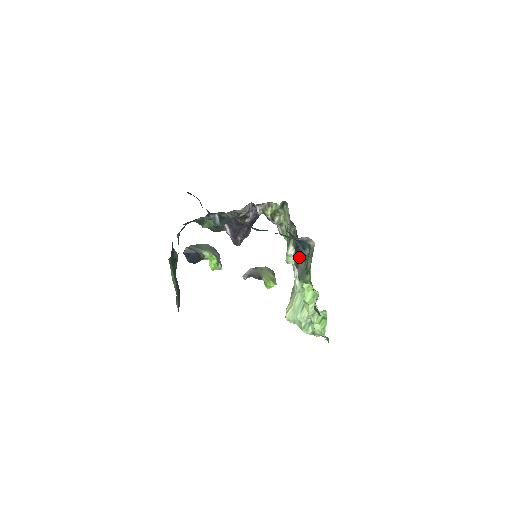
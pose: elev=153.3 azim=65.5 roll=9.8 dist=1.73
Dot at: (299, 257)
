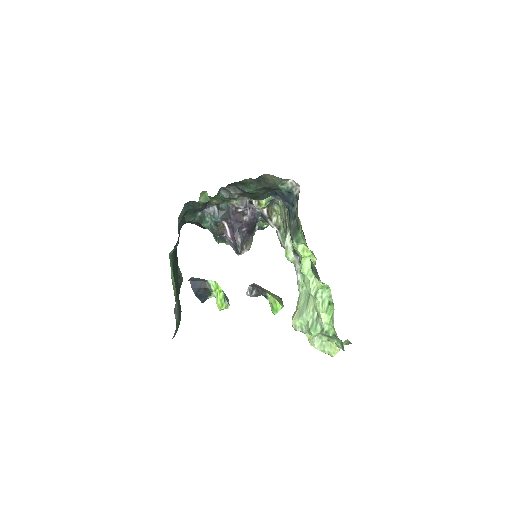
Dot at: (290, 218)
